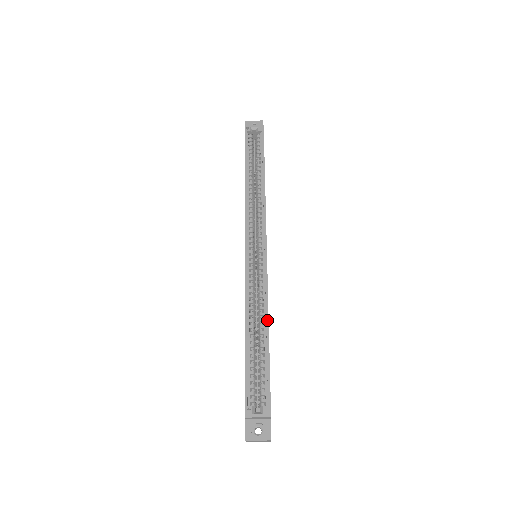
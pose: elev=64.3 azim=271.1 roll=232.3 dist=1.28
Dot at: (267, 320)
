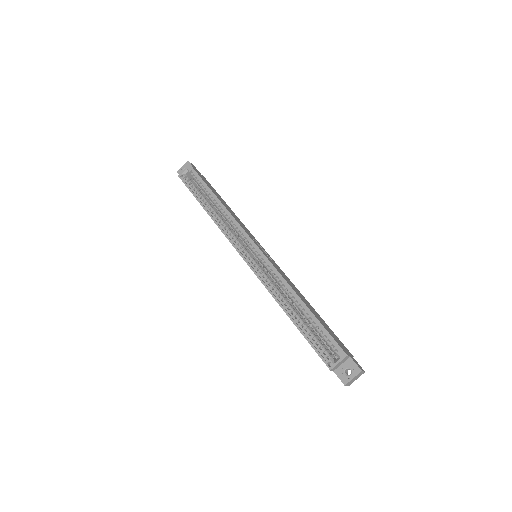
Dot at: (294, 293)
